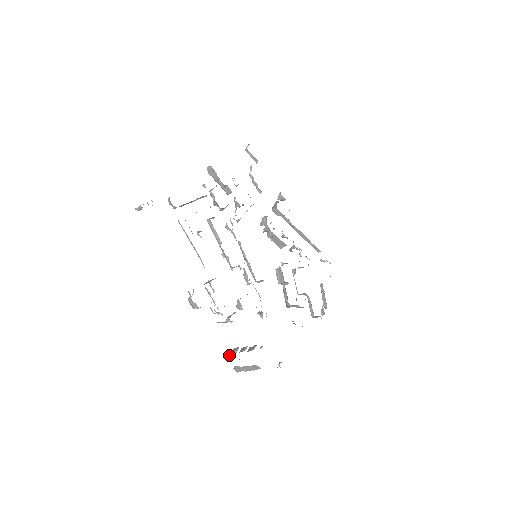
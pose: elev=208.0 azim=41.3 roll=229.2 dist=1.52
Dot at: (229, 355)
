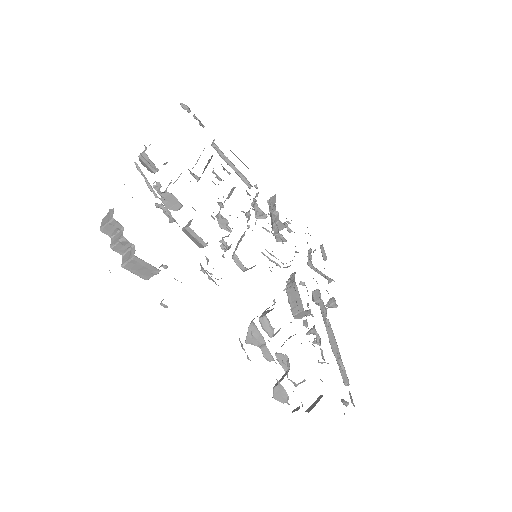
Dot at: occluded
